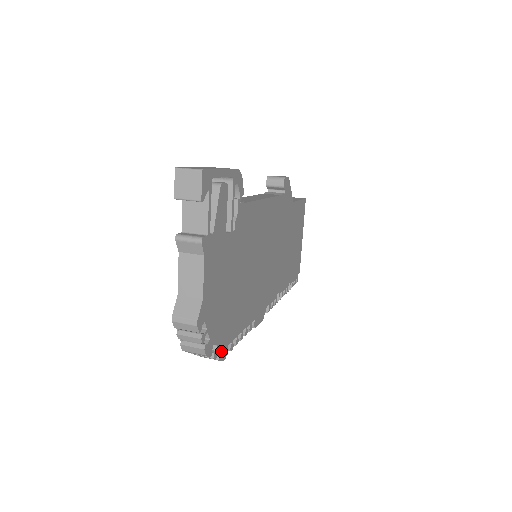
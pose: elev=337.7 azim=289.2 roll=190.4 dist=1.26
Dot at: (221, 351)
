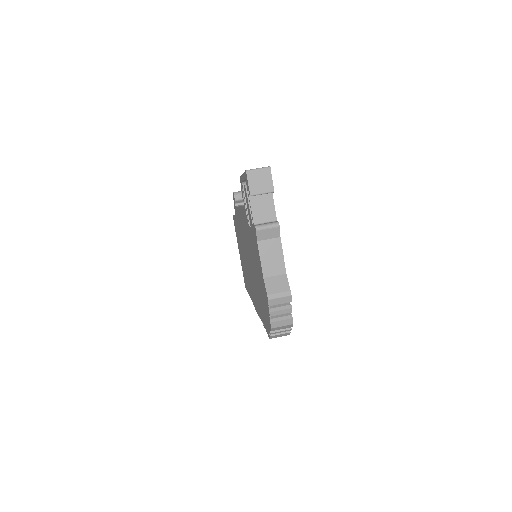
Dot at: occluded
